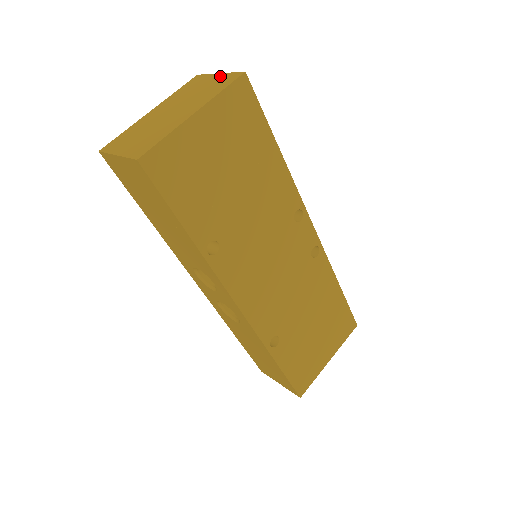
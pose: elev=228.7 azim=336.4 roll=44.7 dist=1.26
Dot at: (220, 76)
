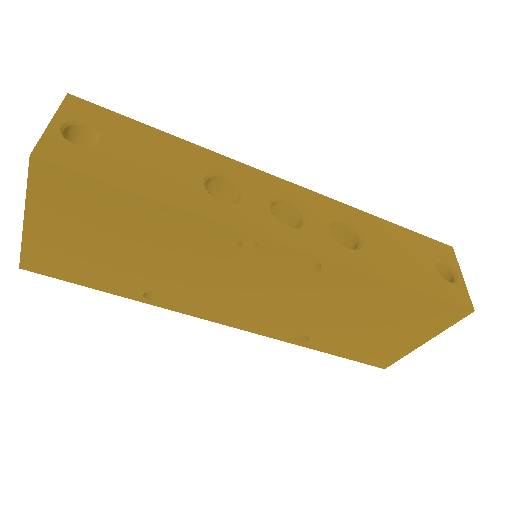
Dot at: occluded
